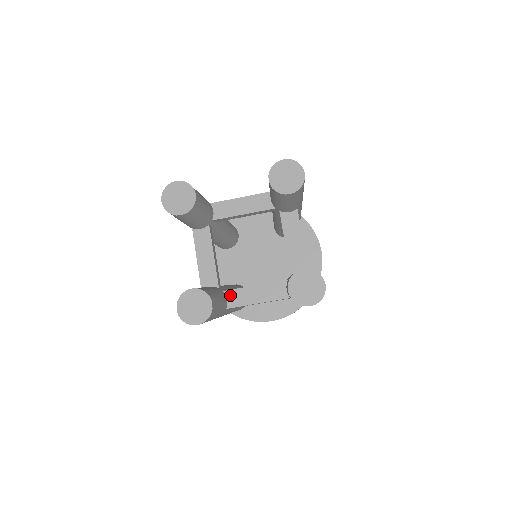
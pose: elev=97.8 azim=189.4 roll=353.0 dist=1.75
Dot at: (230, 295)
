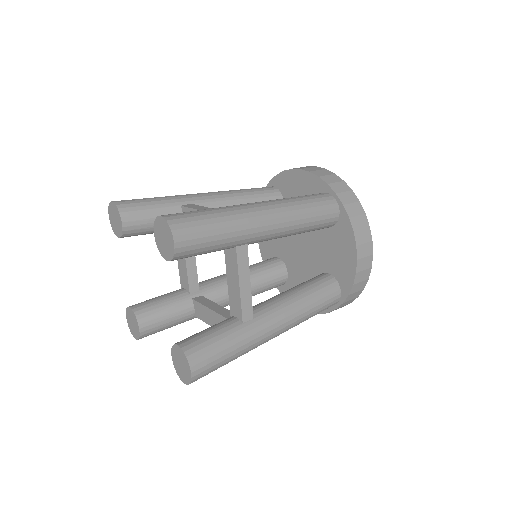
Dot at: (196, 305)
